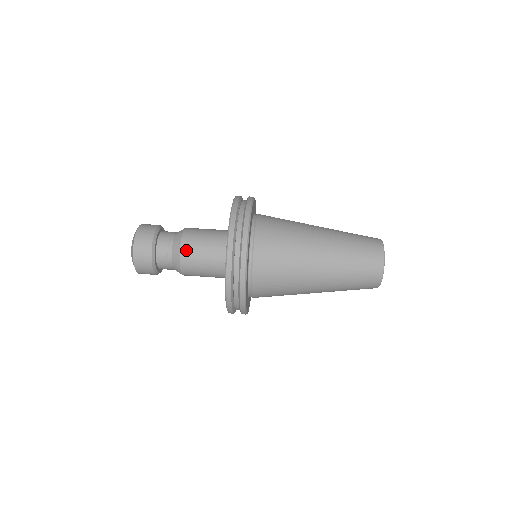
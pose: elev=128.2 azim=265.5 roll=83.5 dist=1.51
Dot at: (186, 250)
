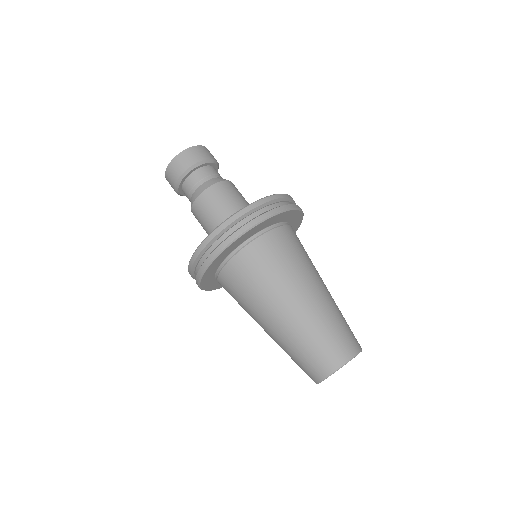
Dot at: (195, 214)
